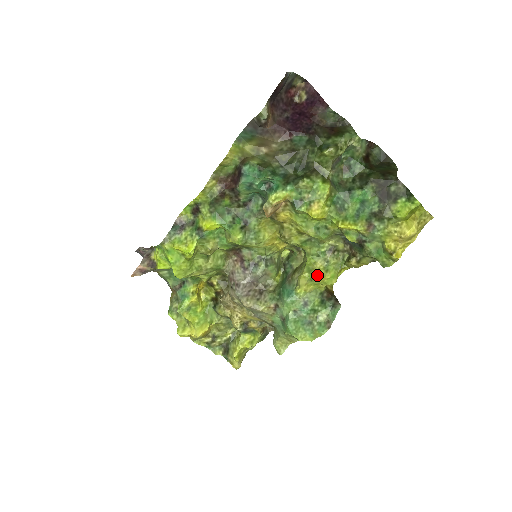
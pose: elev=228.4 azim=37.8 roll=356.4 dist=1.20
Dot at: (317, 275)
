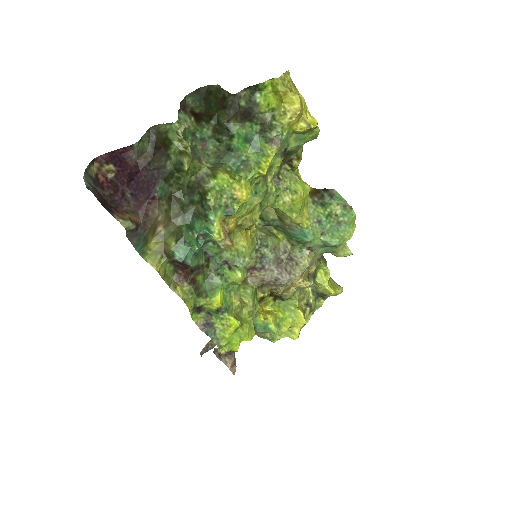
Dot at: (298, 205)
